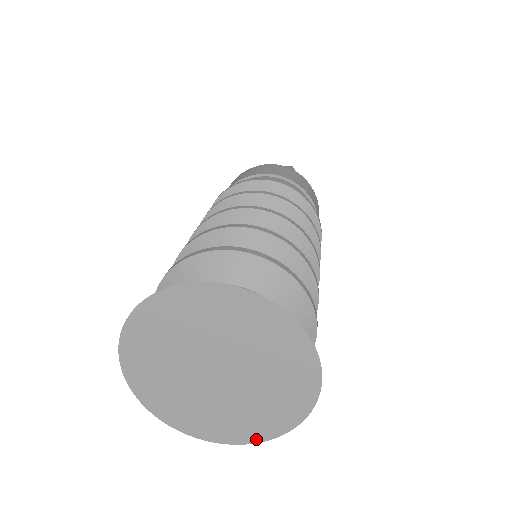
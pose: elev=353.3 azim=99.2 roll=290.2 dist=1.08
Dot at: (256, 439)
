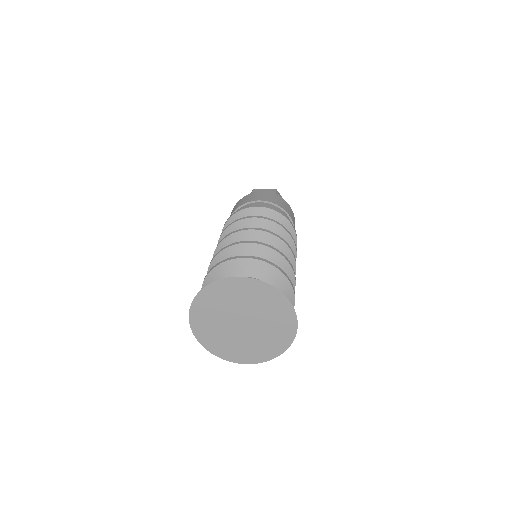
Dot at: (262, 360)
